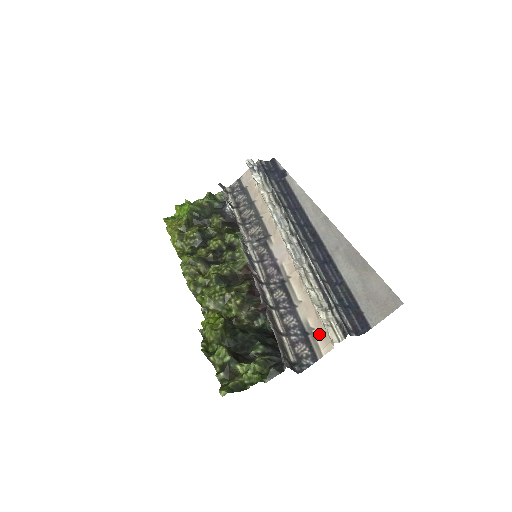
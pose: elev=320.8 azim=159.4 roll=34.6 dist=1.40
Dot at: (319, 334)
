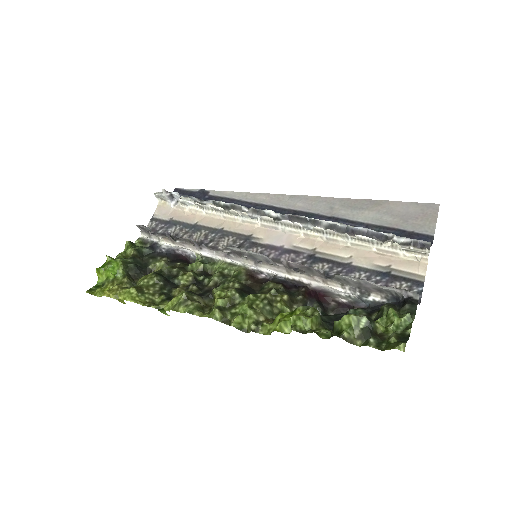
Dot at: (400, 265)
